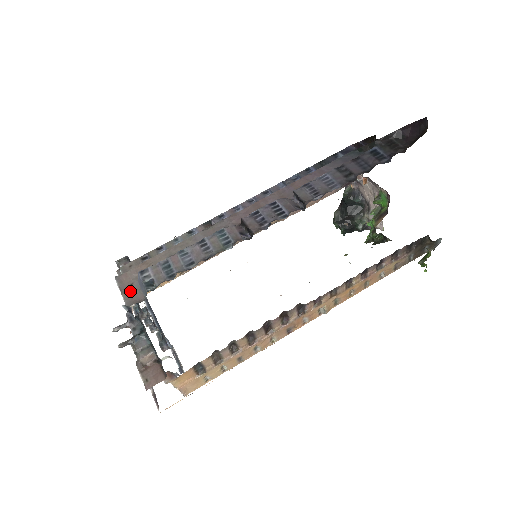
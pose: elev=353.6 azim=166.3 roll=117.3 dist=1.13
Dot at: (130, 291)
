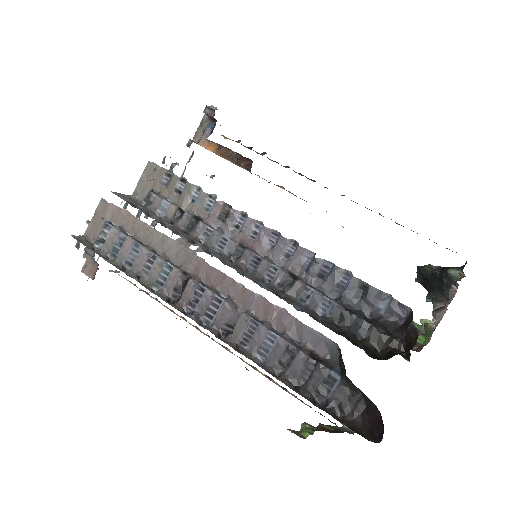
Dot at: (97, 223)
